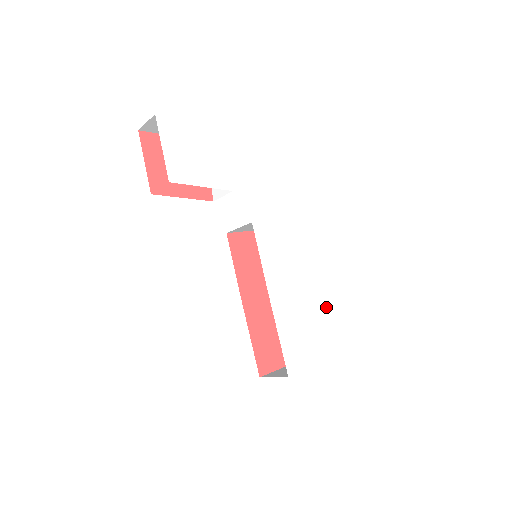
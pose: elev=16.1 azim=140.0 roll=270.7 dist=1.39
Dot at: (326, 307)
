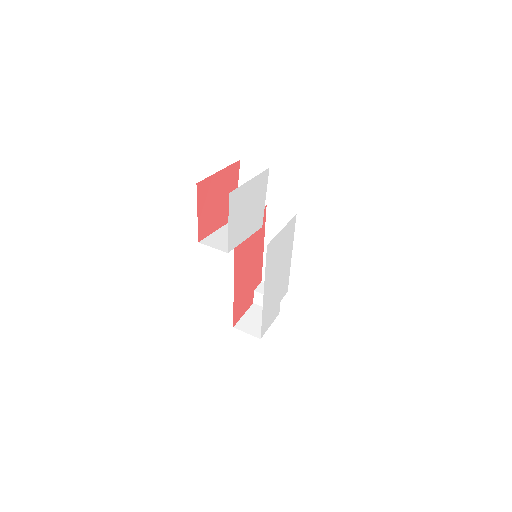
Dot at: occluded
